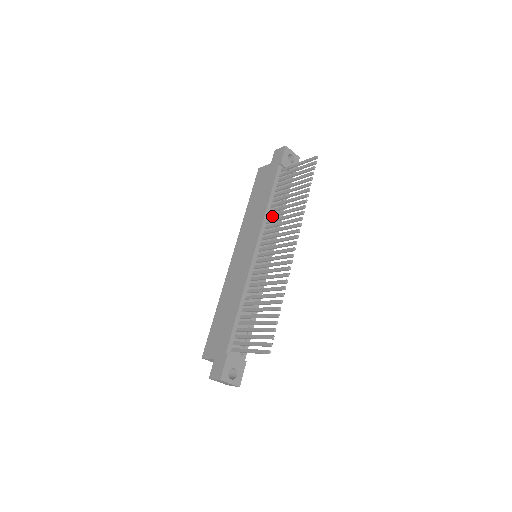
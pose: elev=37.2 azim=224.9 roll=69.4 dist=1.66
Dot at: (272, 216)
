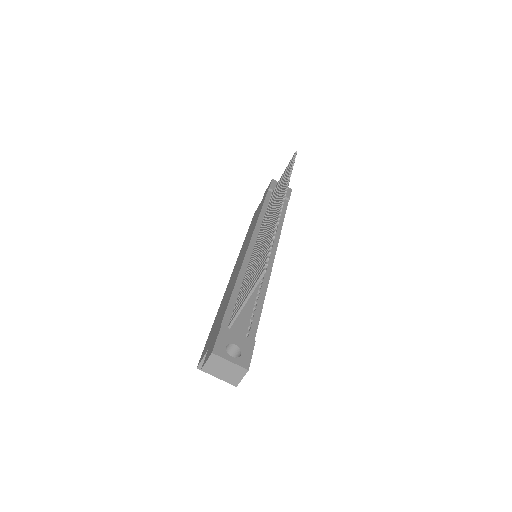
Dot at: (265, 216)
